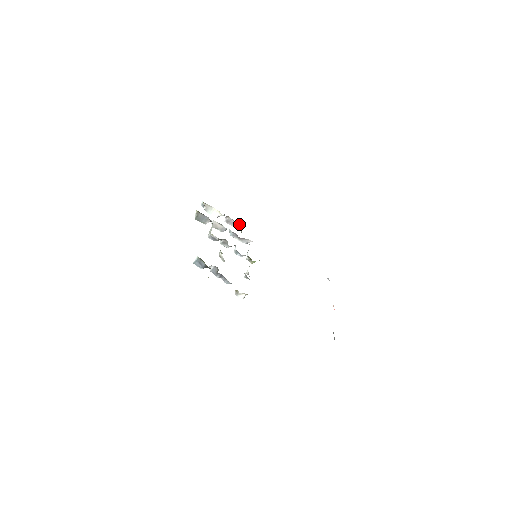
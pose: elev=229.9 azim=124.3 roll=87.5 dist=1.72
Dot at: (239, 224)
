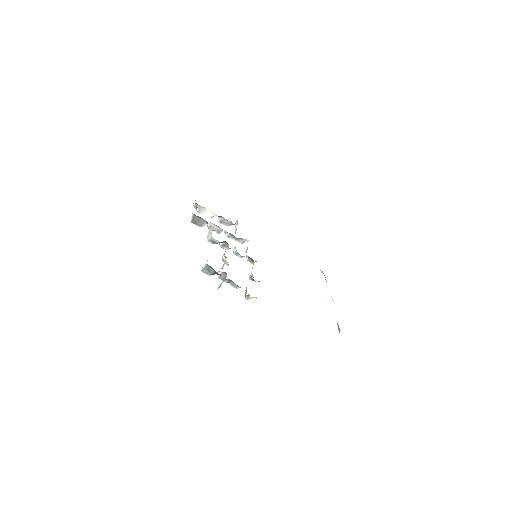
Dot at: (233, 224)
